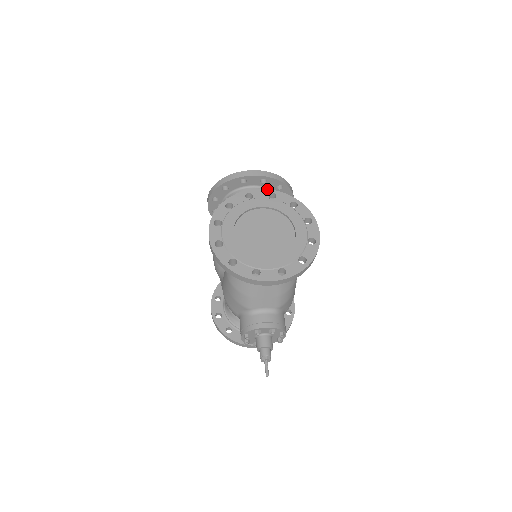
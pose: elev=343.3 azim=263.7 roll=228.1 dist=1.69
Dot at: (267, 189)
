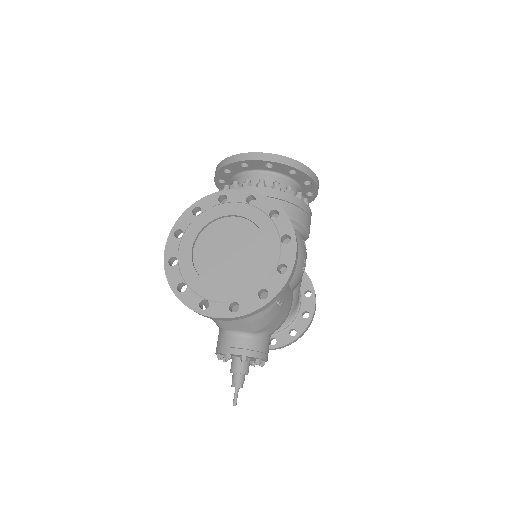
Dot at: (247, 190)
